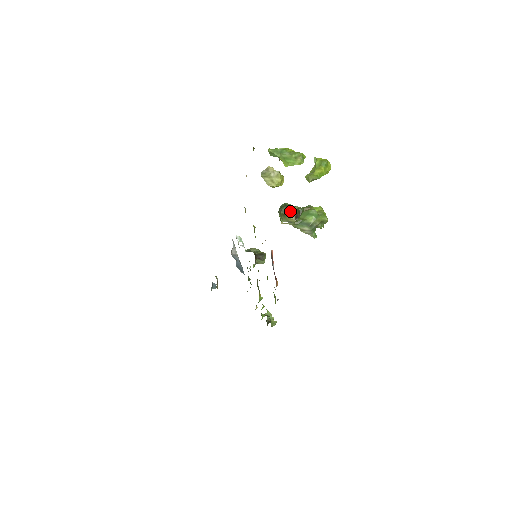
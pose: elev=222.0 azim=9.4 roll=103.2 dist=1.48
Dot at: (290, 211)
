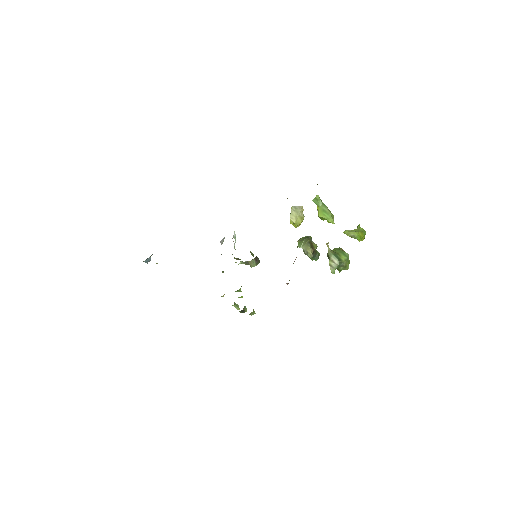
Dot at: (313, 244)
